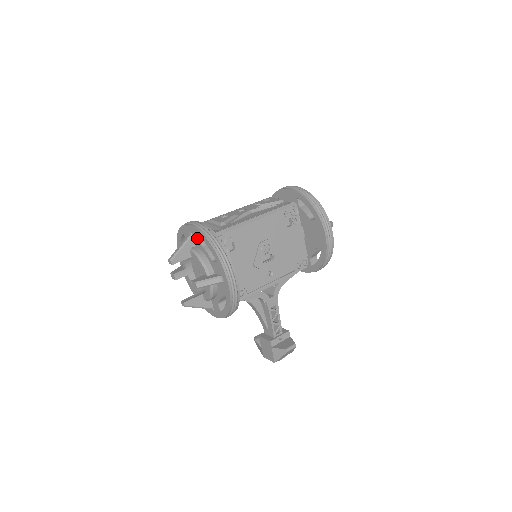
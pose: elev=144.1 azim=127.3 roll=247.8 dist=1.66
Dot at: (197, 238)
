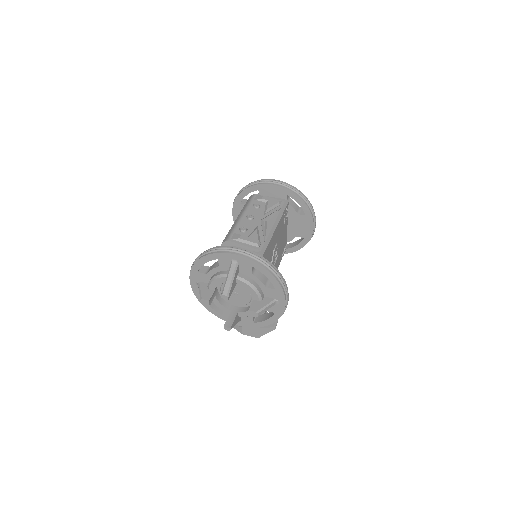
Dot at: (247, 267)
